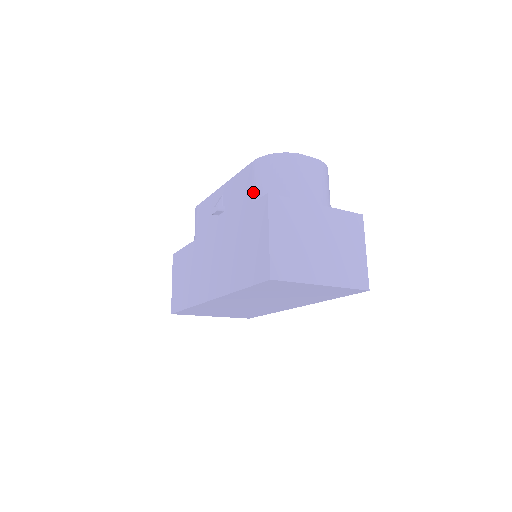
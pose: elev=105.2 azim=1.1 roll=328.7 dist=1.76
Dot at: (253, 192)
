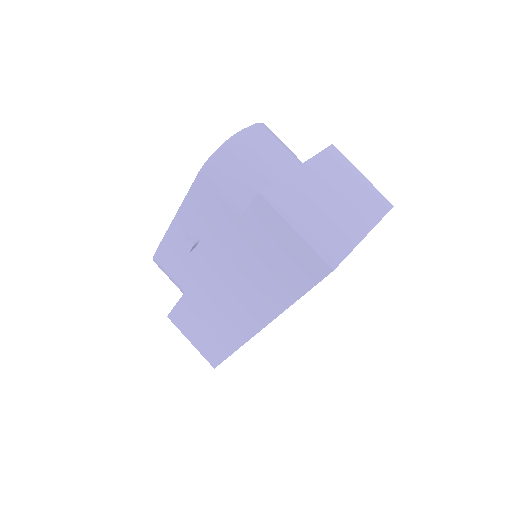
Dot at: (226, 202)
